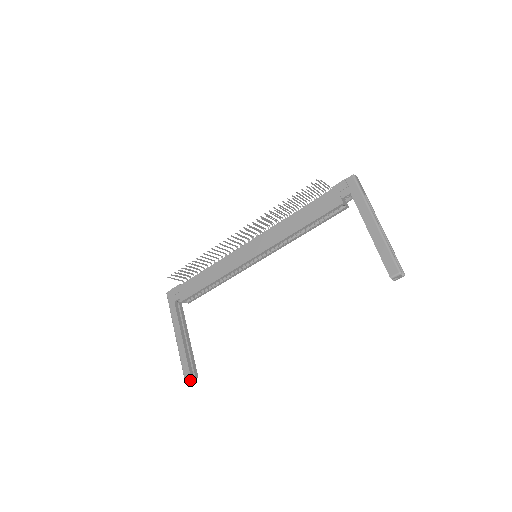
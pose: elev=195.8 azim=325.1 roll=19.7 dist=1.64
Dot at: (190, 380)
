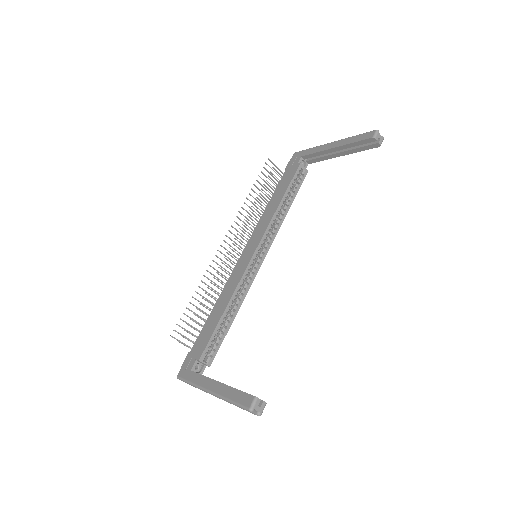
Dot at: (257, 409)
